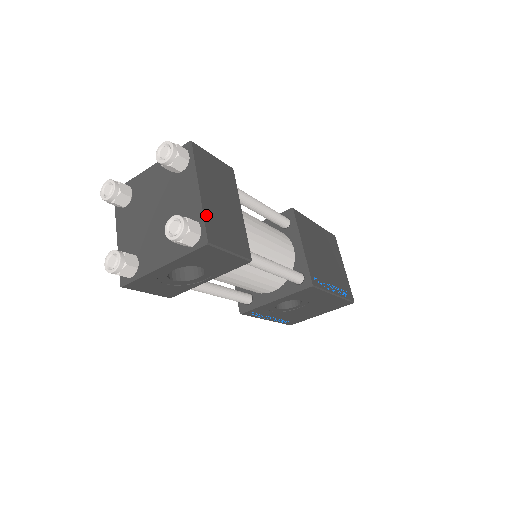
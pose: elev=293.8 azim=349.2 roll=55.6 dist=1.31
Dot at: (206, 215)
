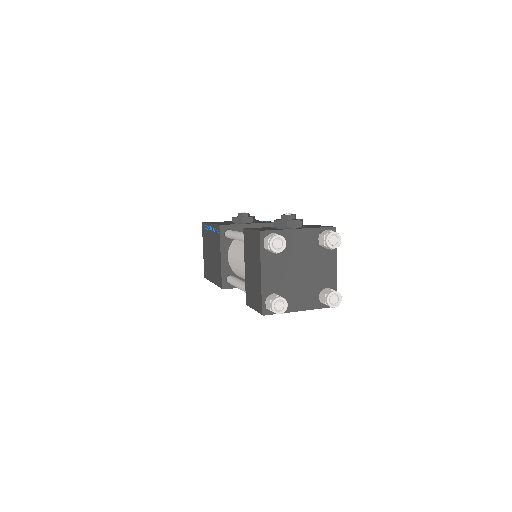
Dot at: (335, 285)
